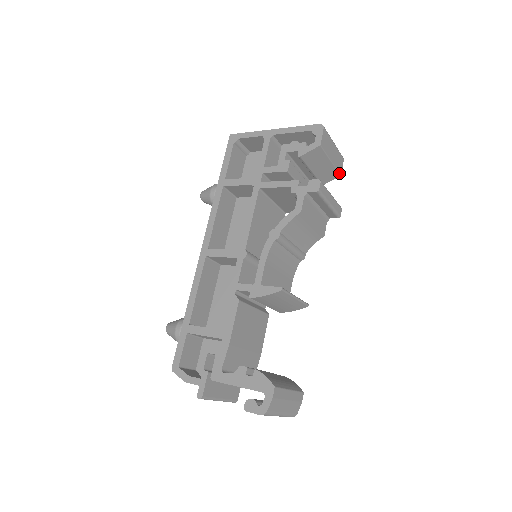
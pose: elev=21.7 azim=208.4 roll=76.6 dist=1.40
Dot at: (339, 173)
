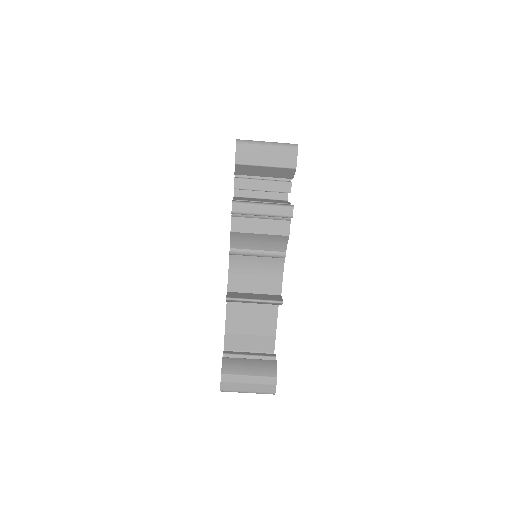
Dot at: (291, 168)
